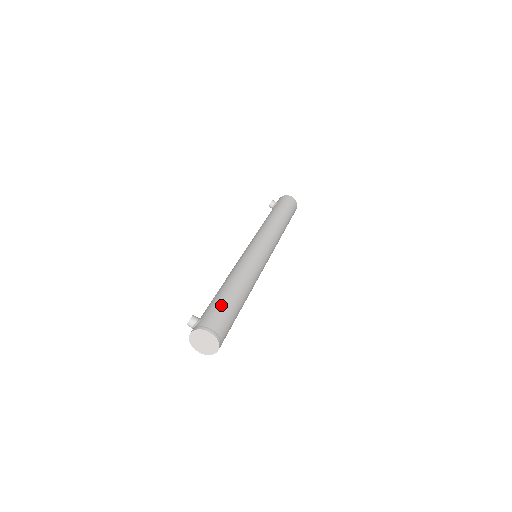
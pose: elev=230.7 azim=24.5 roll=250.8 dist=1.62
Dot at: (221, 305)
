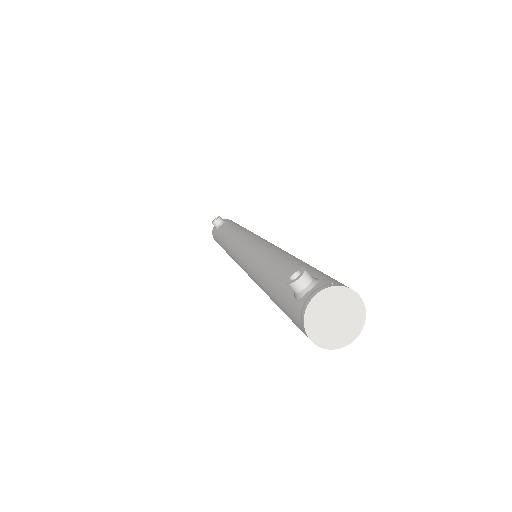
Dot at: (322, 272)
